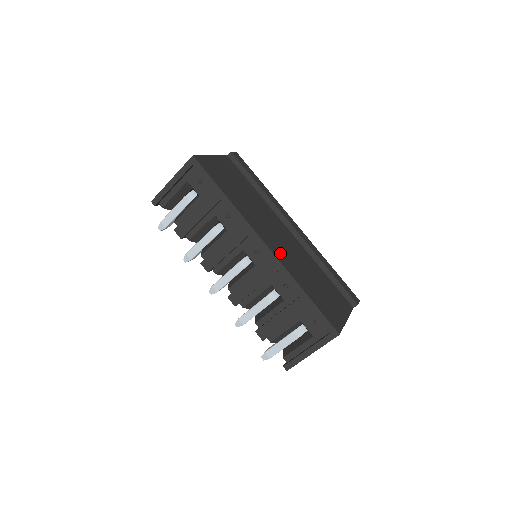
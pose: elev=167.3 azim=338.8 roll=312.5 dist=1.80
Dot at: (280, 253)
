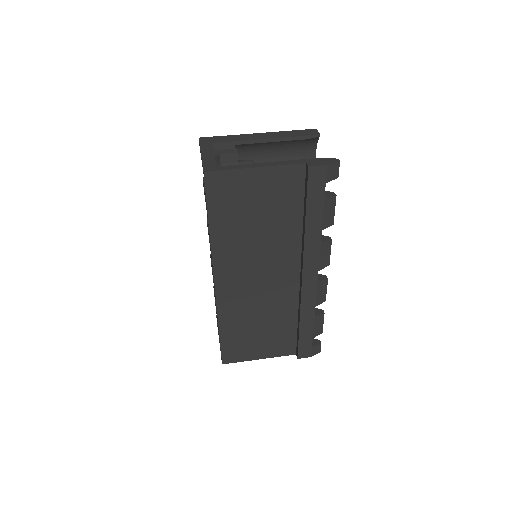
Dot at: (231, 295)
